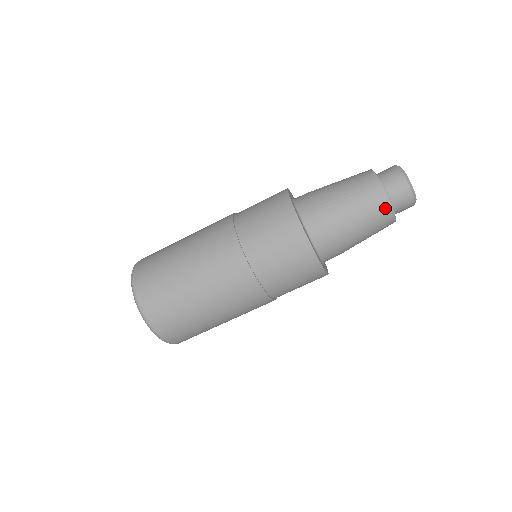
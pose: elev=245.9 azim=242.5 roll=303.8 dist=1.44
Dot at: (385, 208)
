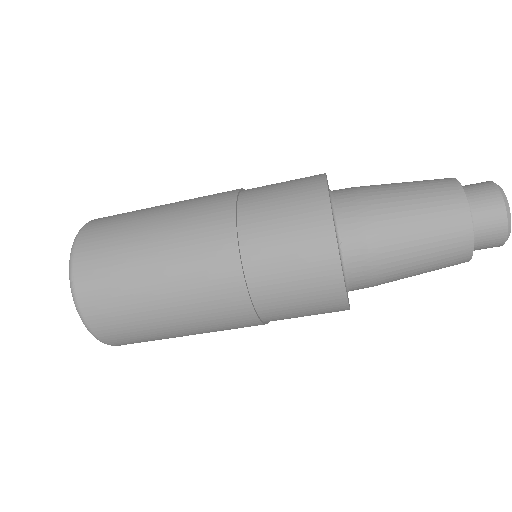
Dot at: occluded
